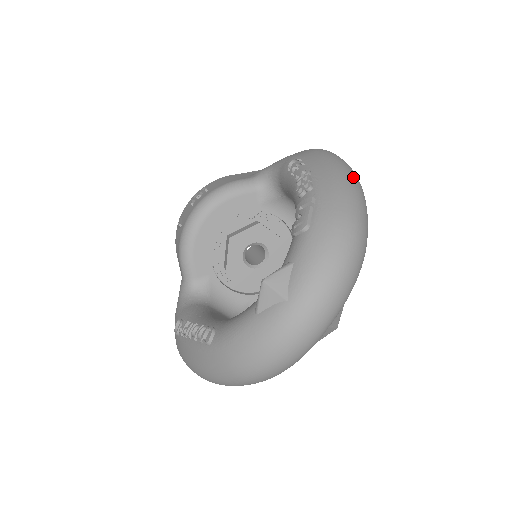
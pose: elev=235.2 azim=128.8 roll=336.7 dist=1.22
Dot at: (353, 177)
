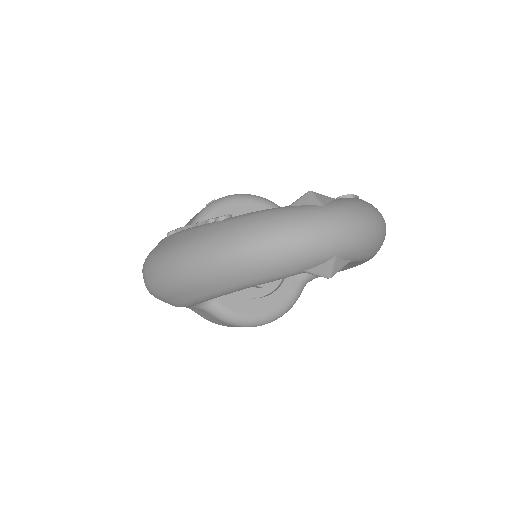
Dot at: occluded
